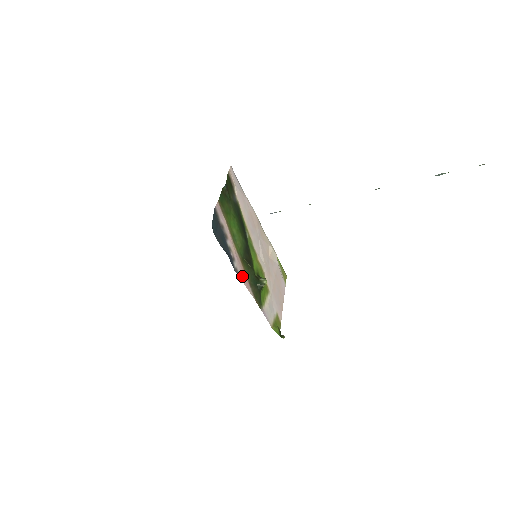
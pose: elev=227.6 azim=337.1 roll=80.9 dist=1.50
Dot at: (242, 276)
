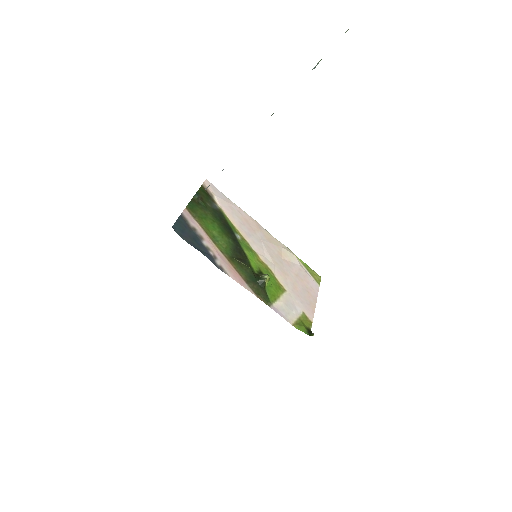
Dot at: (231, 273)
